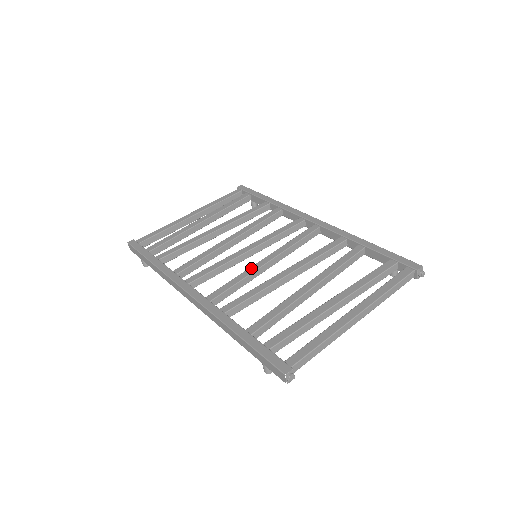
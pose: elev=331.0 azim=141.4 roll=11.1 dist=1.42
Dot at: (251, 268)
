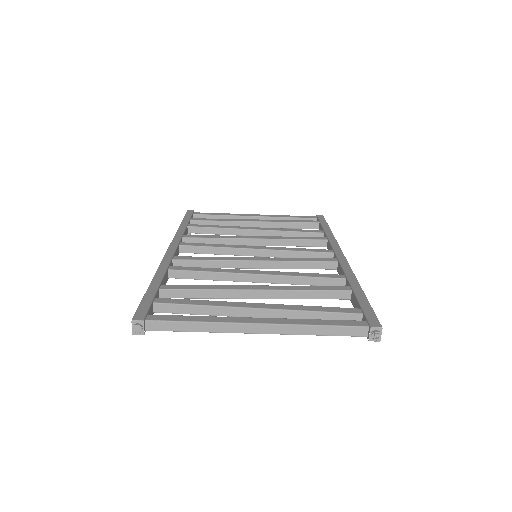
Dot at: (235, 257)
